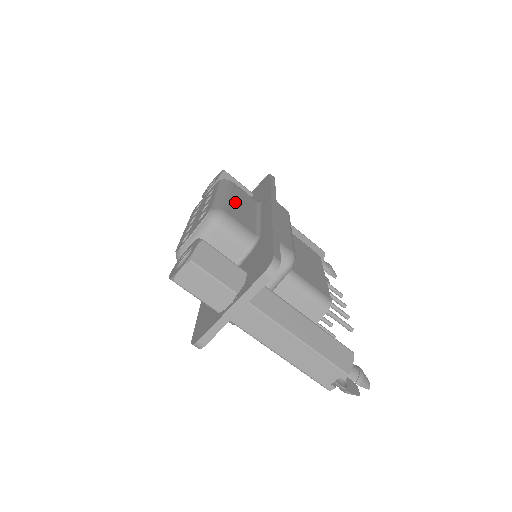
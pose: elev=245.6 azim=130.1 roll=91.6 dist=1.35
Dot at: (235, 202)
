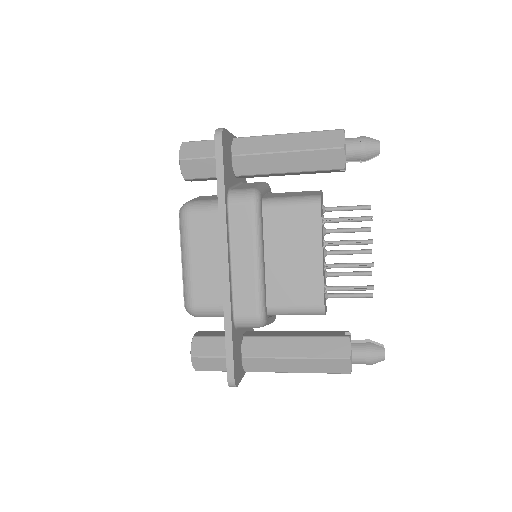
Dot at: (197, 266)
